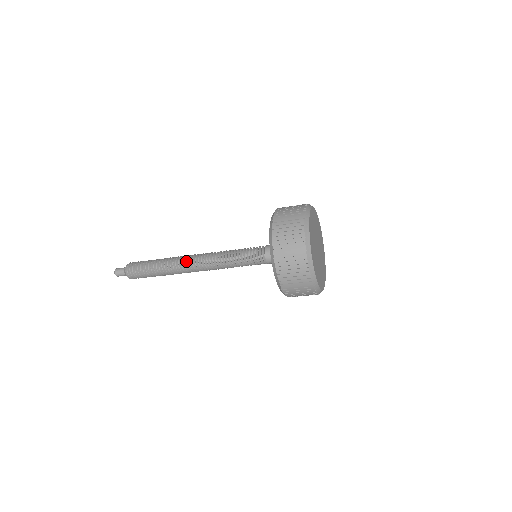
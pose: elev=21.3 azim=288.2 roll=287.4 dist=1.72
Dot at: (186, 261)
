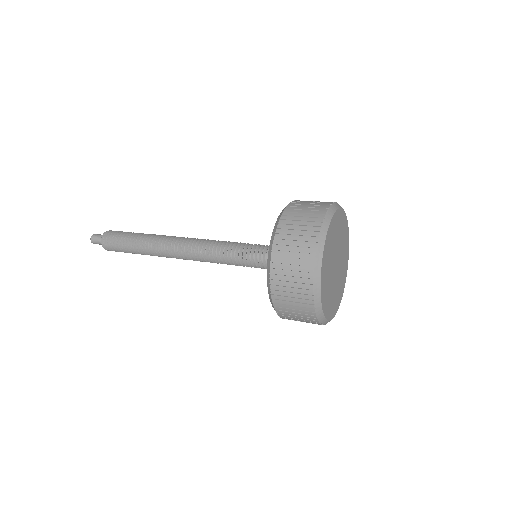
Dot at: (171, 244)
